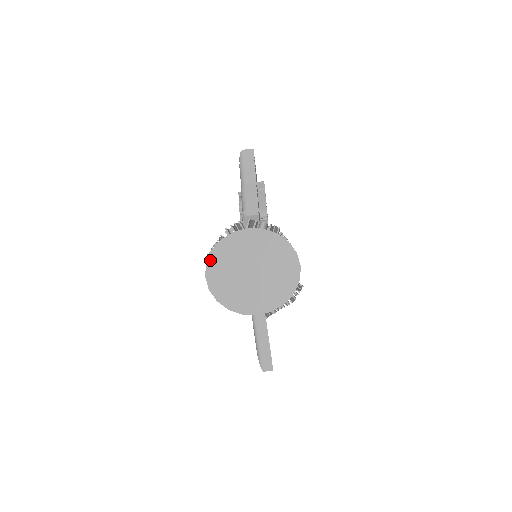
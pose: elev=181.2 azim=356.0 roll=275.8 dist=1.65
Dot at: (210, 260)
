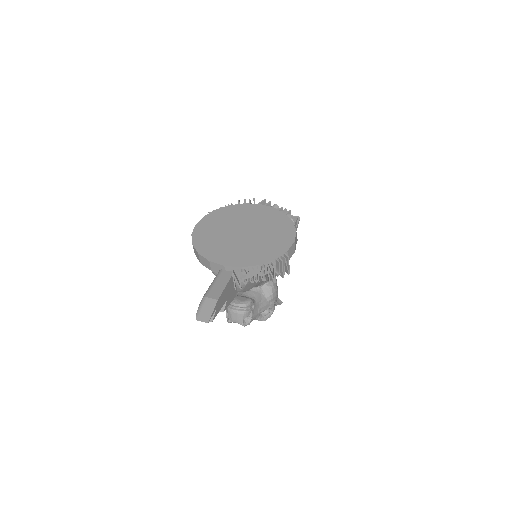
Dot at: (209, 215)
